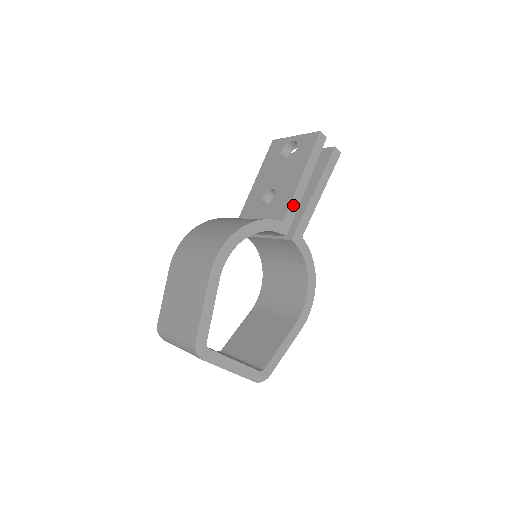
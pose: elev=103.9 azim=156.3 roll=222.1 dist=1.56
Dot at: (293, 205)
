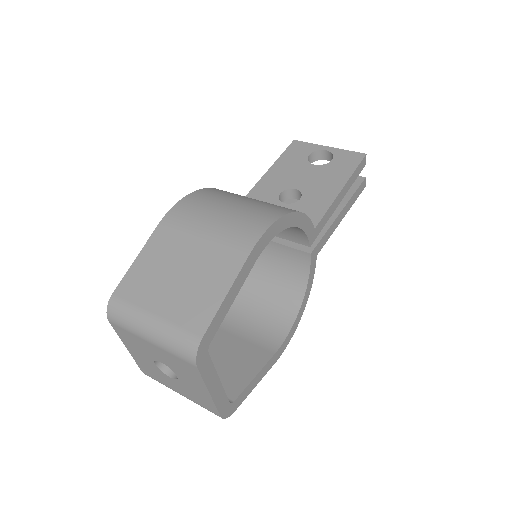
Dot at: (326, 216)
